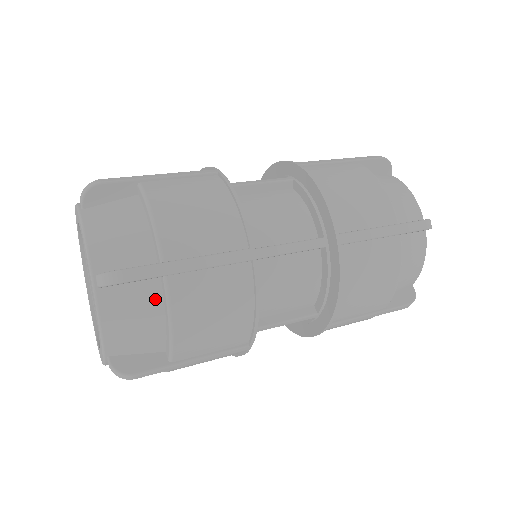
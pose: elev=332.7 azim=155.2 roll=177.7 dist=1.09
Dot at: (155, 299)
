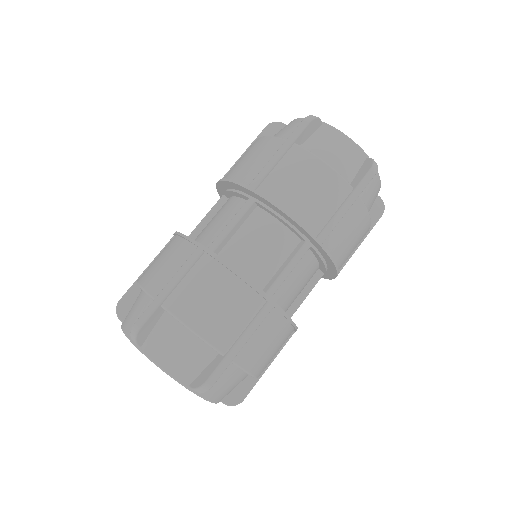
Dot at: (173, 324)
